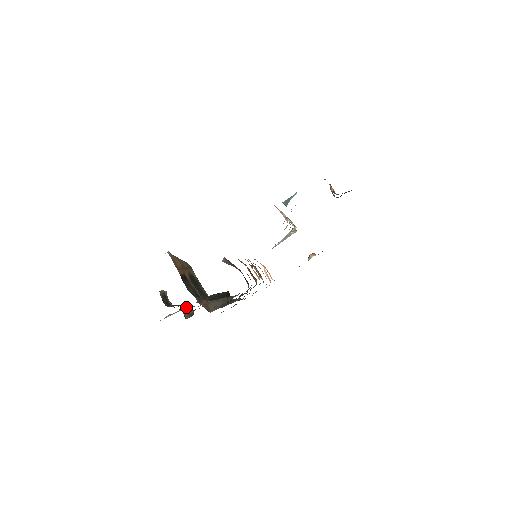
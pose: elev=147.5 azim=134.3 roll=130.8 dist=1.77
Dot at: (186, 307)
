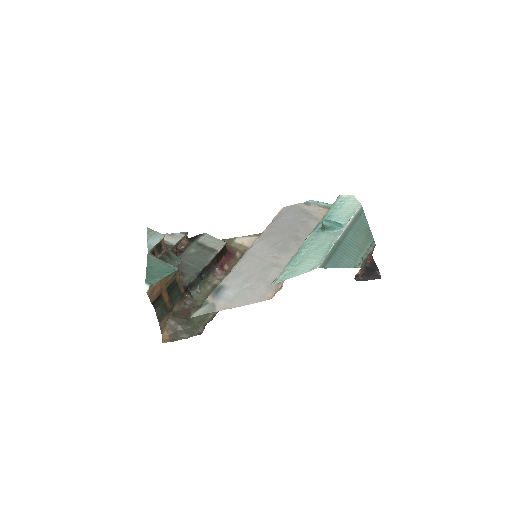
Dot at: occluded
